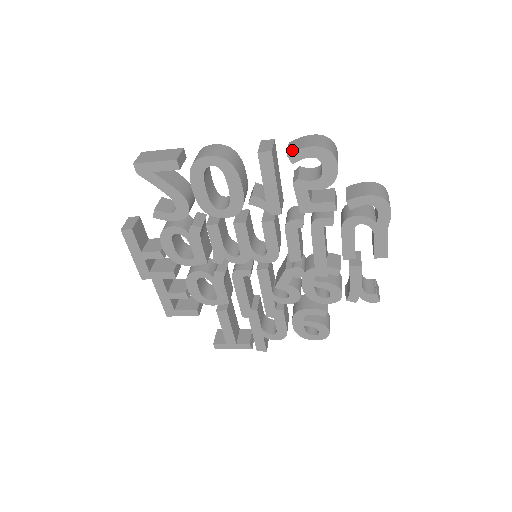
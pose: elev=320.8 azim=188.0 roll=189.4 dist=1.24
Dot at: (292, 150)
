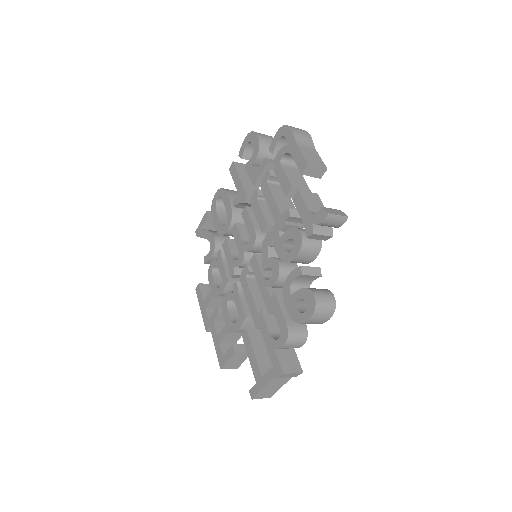
Dot at: (241, 152)
